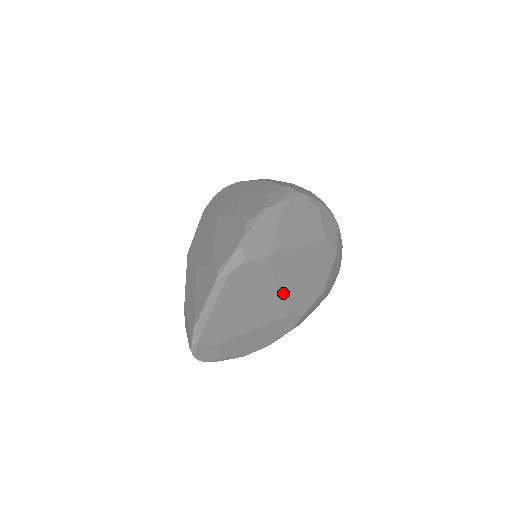
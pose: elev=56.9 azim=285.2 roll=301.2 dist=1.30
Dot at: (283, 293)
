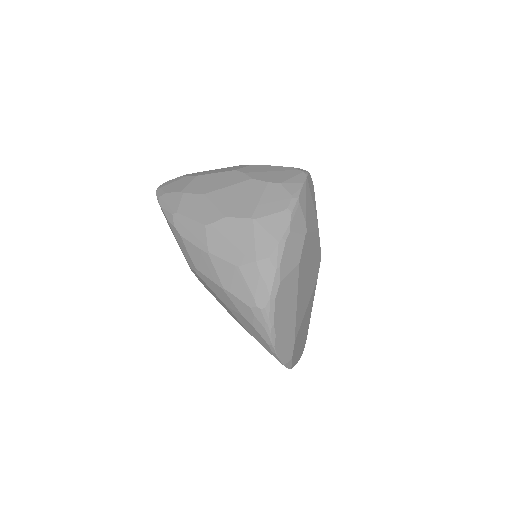
Dot at: (309, 299)
